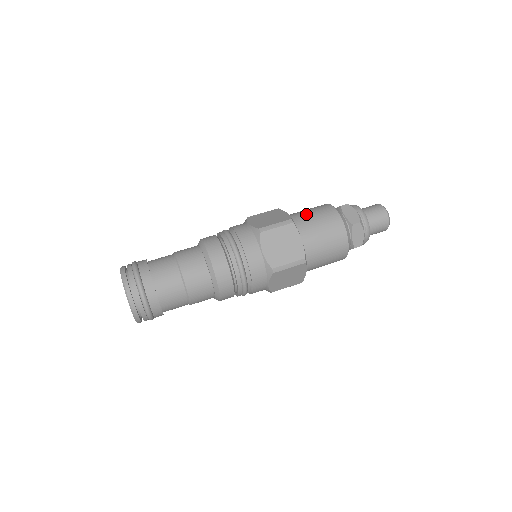
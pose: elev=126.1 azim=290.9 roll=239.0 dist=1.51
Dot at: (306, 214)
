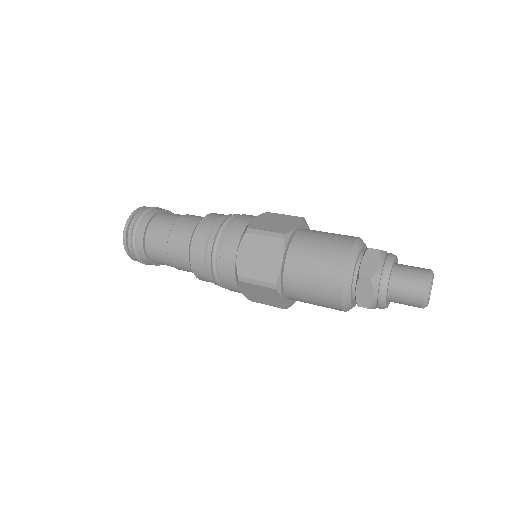
Dot at: (316, 237)
